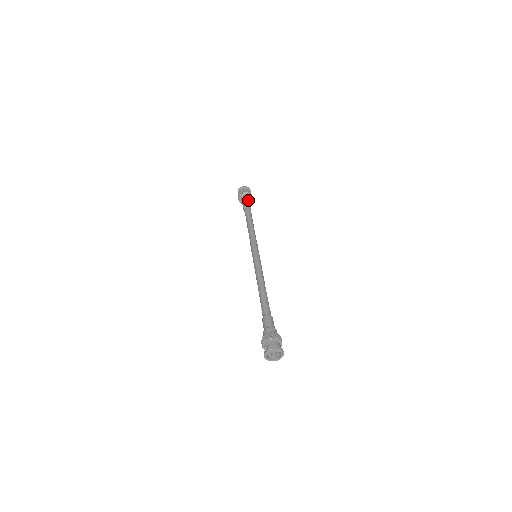
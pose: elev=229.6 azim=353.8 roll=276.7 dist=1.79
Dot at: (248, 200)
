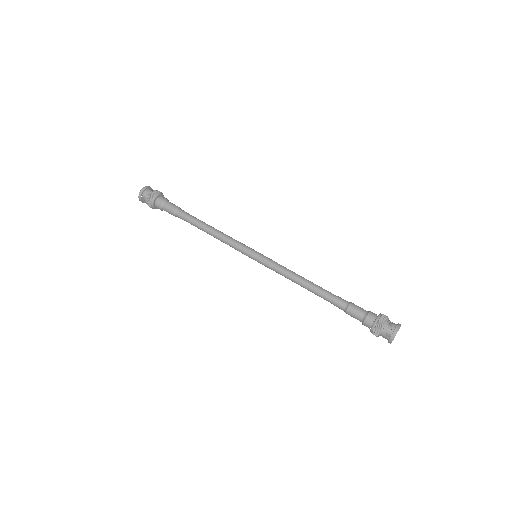
Dot at: occluded
